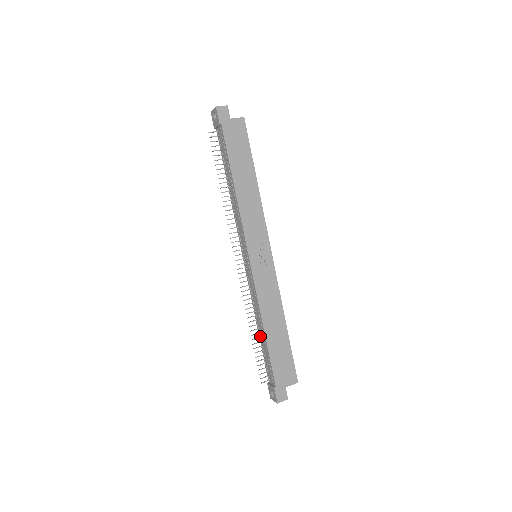
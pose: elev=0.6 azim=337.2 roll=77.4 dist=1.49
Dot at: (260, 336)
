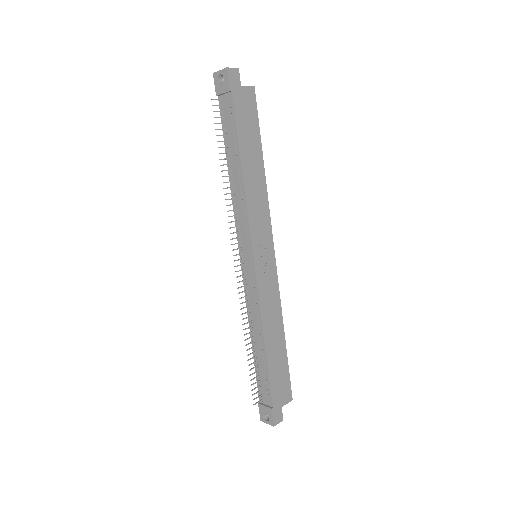
Dot at: (255, 350)
